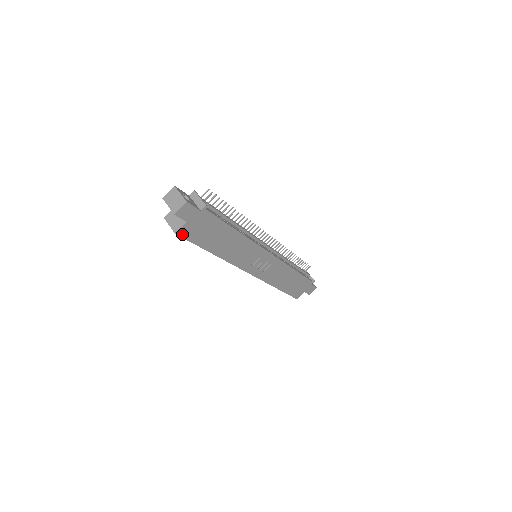
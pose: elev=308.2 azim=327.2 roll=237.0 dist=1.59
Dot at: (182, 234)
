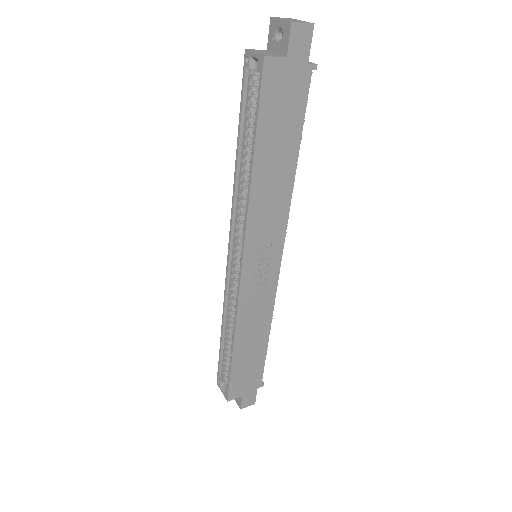
Dot at: (266, 70)
